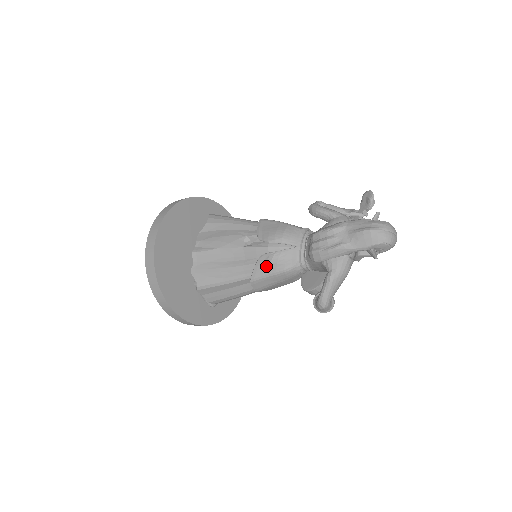
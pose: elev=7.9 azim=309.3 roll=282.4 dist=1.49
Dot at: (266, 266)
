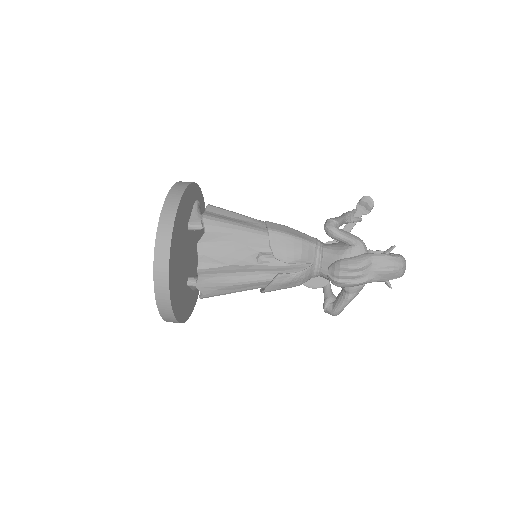
Dot at: (284, 284)
